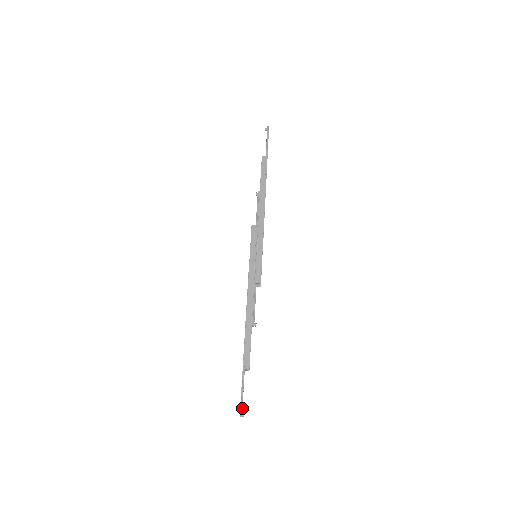
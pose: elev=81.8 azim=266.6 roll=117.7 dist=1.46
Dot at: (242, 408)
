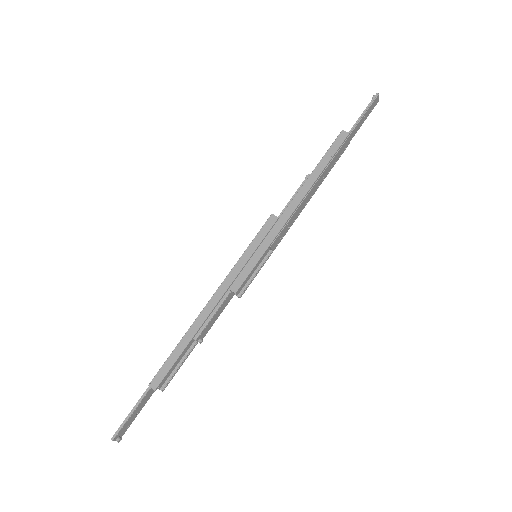
Dot at: (125, 430)
